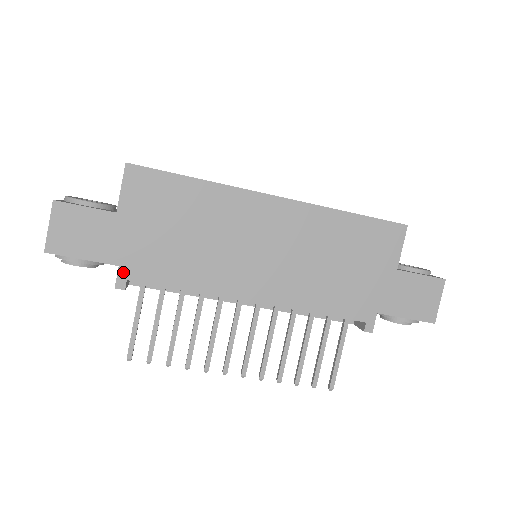
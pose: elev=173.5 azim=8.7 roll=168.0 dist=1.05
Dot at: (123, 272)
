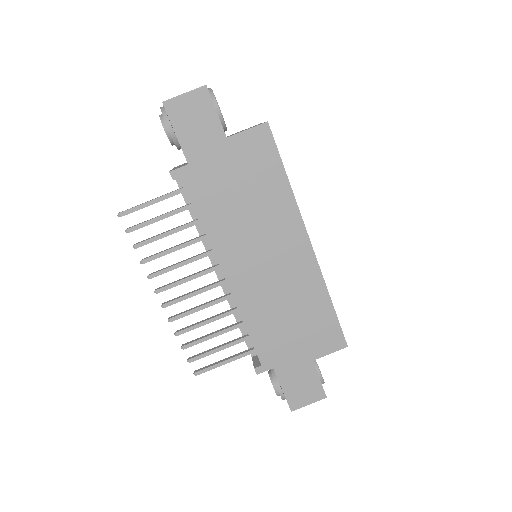
Dot at: (186, 170)
